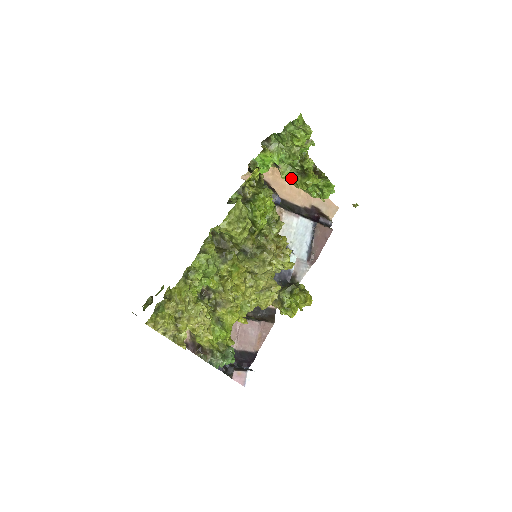
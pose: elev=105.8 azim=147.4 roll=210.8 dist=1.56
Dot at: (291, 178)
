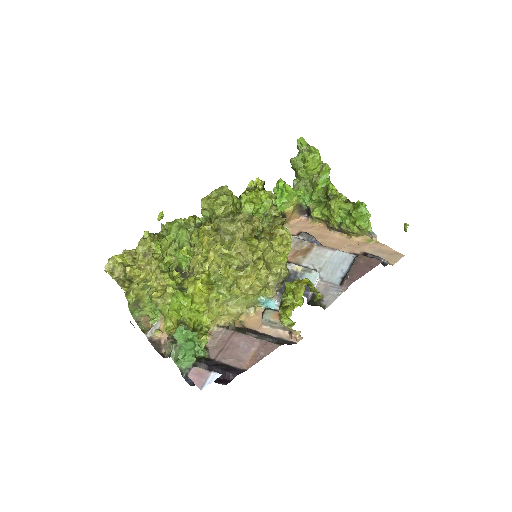
Dot at: (321, 213)
